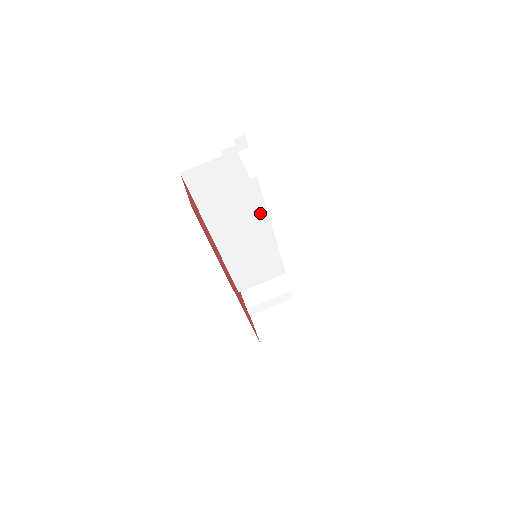
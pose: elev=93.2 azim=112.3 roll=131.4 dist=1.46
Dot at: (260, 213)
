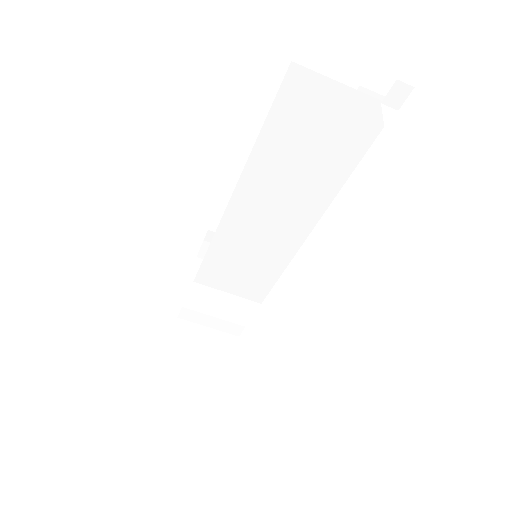
Dot at: (314, 209)
